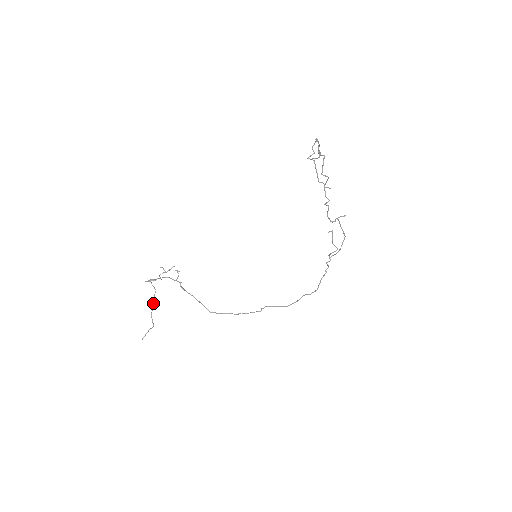
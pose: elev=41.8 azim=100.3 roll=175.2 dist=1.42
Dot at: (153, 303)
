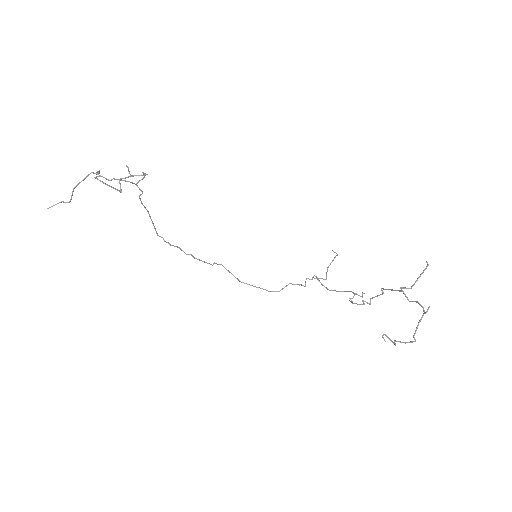
Dot at: (84, 179)
